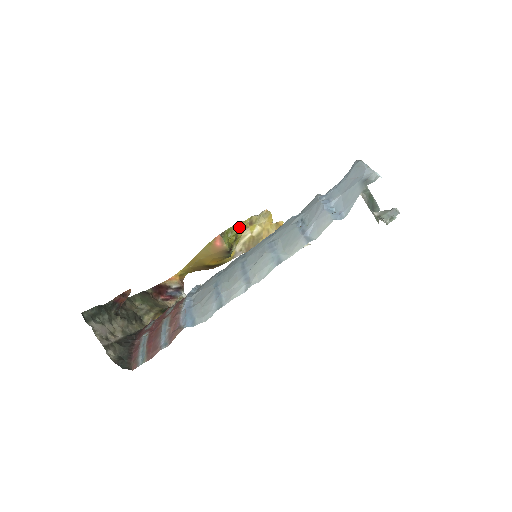
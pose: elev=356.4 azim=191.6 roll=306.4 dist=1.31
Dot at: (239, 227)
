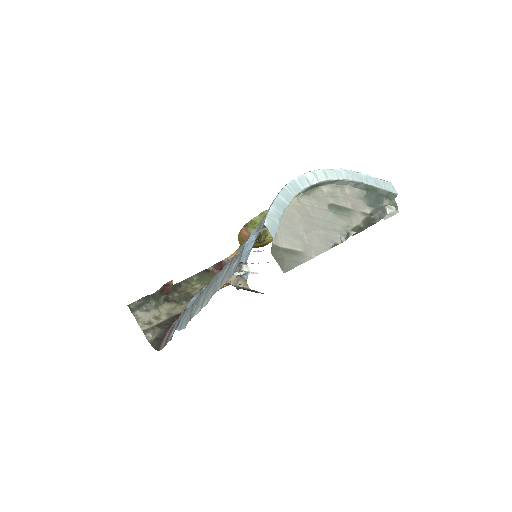
Dot at: occluded
